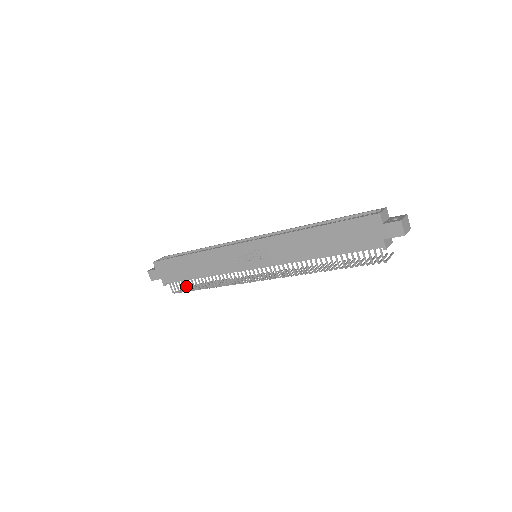
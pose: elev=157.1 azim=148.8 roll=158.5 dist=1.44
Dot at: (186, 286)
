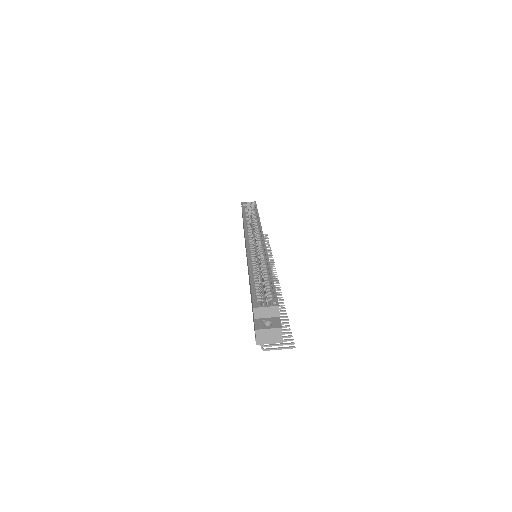
Dot at: occluded
